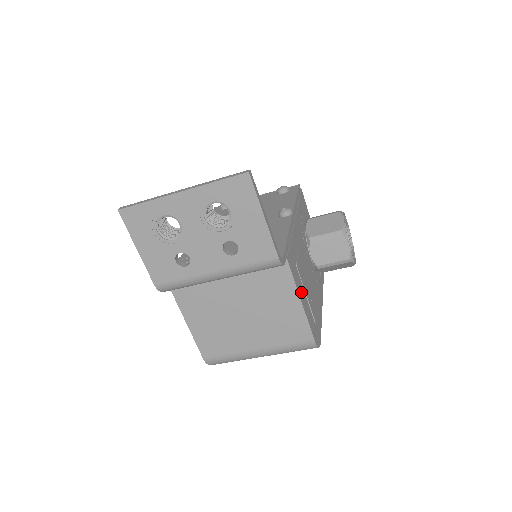
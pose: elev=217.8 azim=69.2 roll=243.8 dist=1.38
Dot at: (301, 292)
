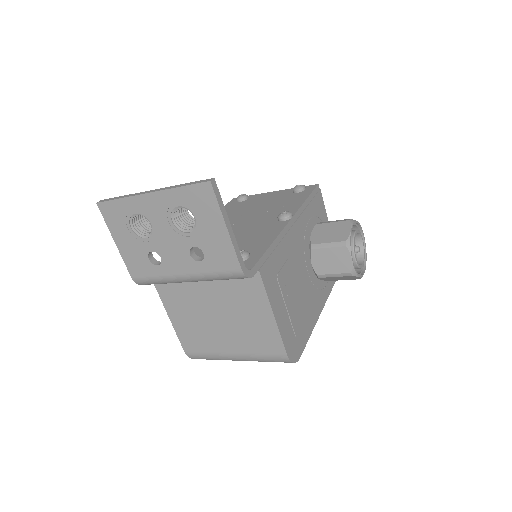
Dot at: (277, 305)
